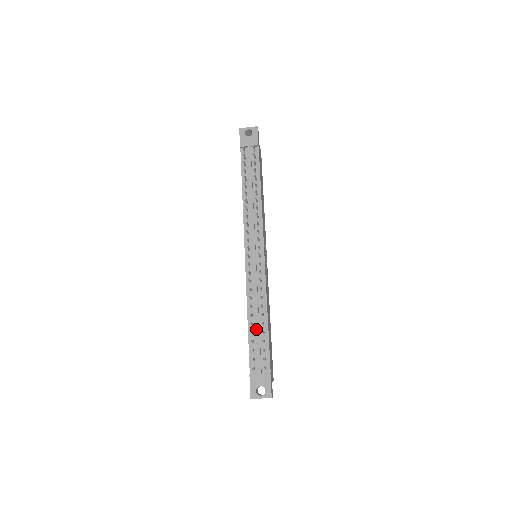
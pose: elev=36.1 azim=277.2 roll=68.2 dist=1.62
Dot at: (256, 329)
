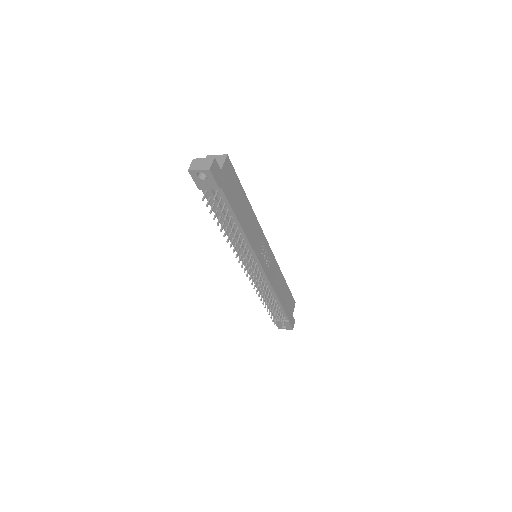
Dot at: occluded
